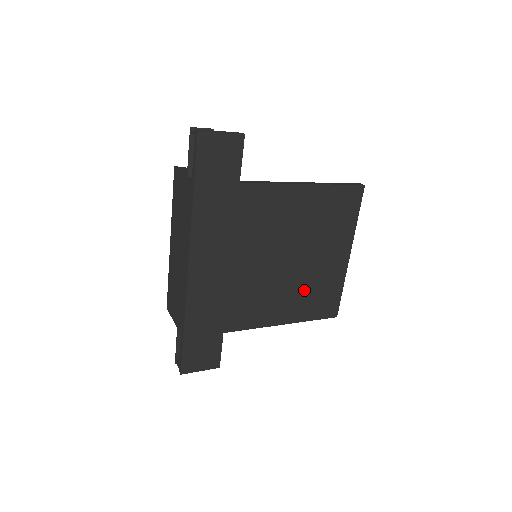
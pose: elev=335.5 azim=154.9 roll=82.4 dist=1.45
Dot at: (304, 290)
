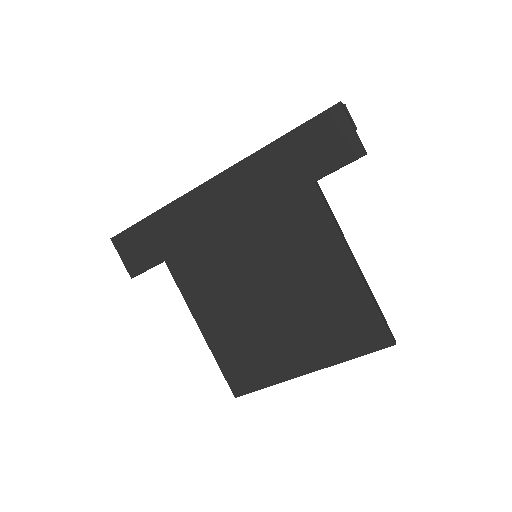
Dot at: (245, 334)
